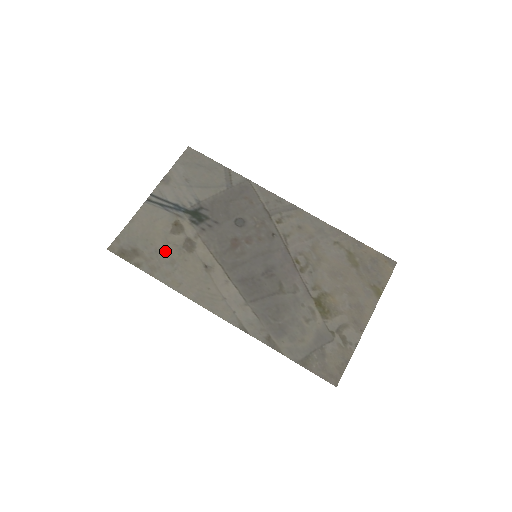
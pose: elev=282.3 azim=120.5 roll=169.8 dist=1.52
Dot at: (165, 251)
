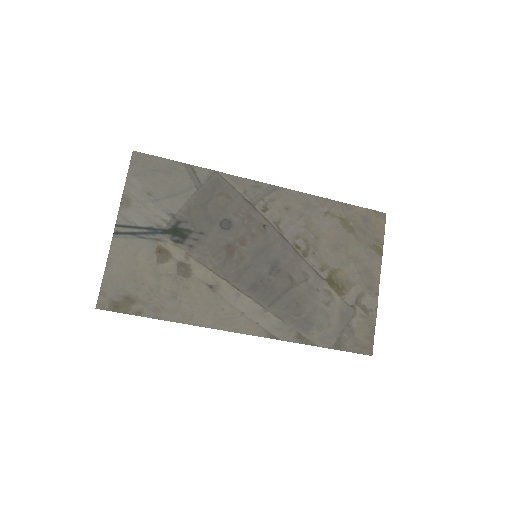
Dot at: (161, 286)
